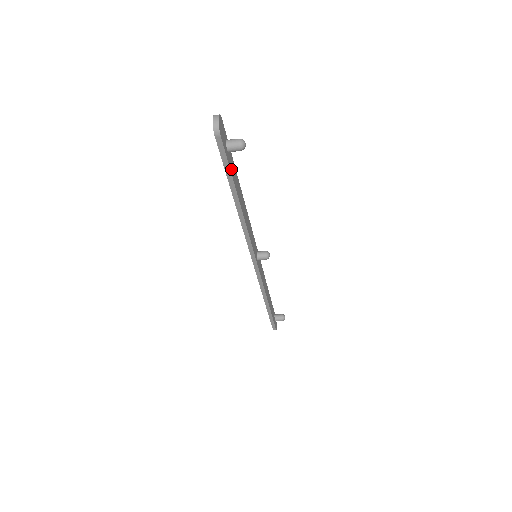
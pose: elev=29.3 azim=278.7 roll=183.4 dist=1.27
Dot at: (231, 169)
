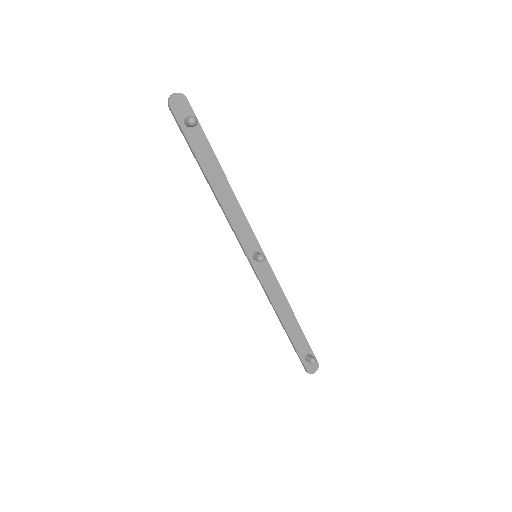
Dot at: (194, 144)
